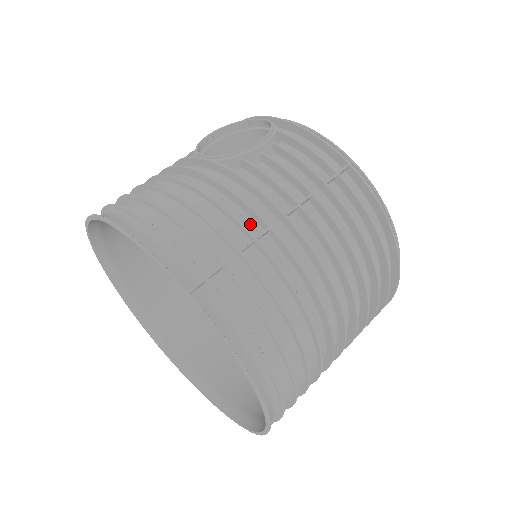
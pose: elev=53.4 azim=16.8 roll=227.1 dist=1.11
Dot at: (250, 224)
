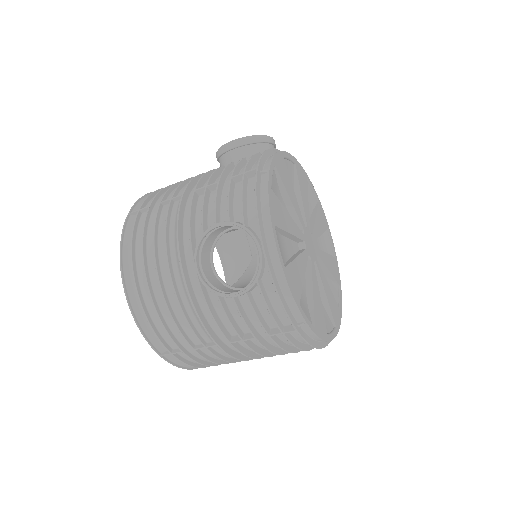
Dot at: (207, 336)
